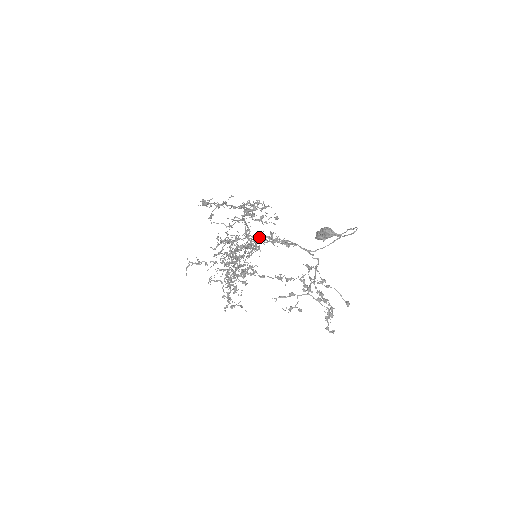
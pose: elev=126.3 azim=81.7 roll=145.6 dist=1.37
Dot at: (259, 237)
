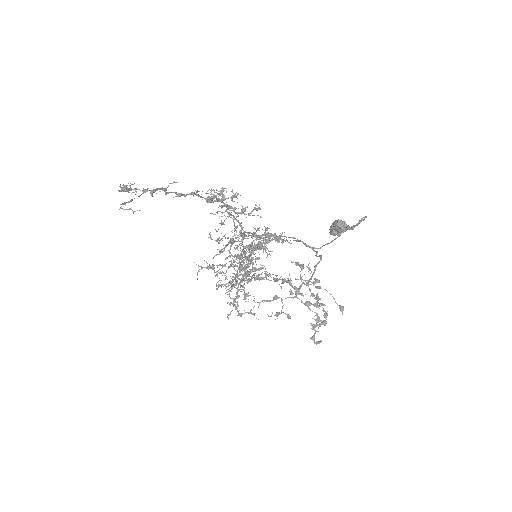
Dot at: occluded
